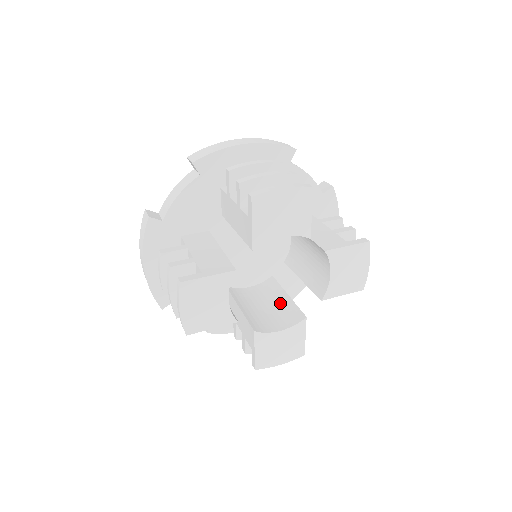
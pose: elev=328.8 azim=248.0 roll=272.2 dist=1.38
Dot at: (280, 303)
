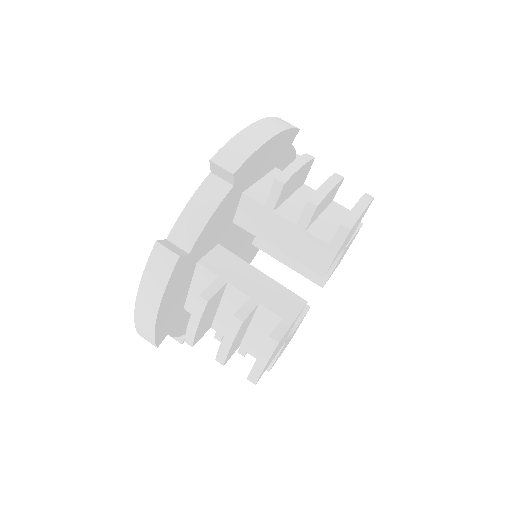
Dot at: occluded
